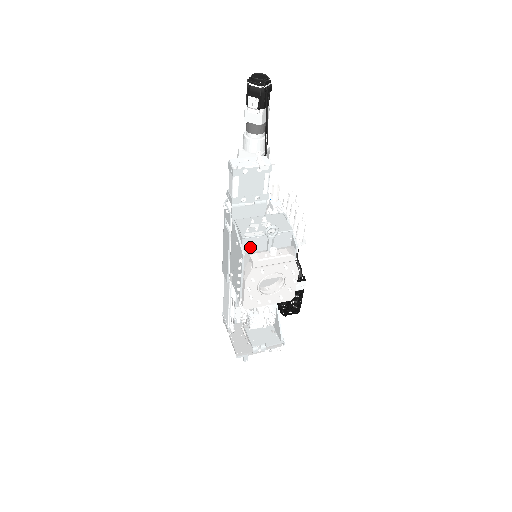
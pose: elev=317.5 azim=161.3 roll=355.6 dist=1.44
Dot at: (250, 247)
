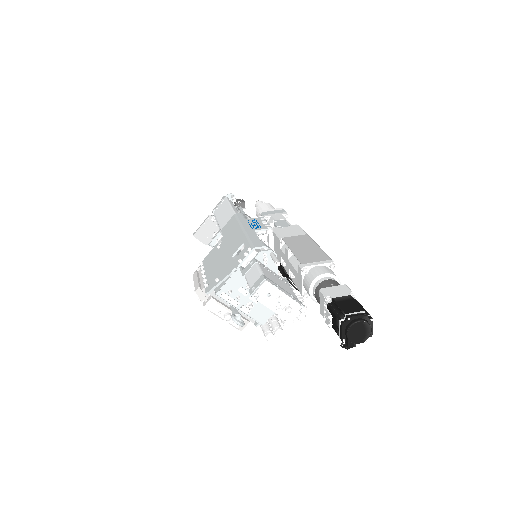
Dot at: occluded
